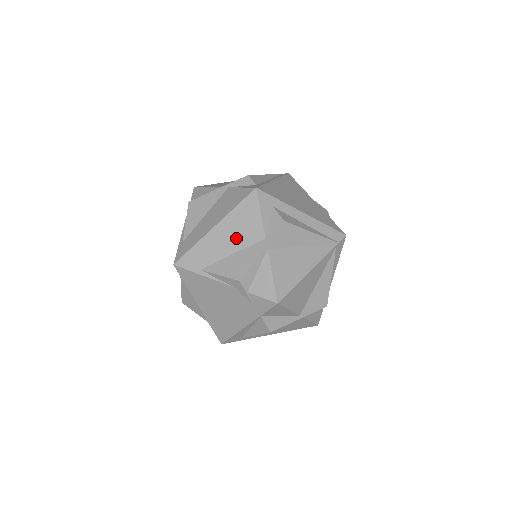
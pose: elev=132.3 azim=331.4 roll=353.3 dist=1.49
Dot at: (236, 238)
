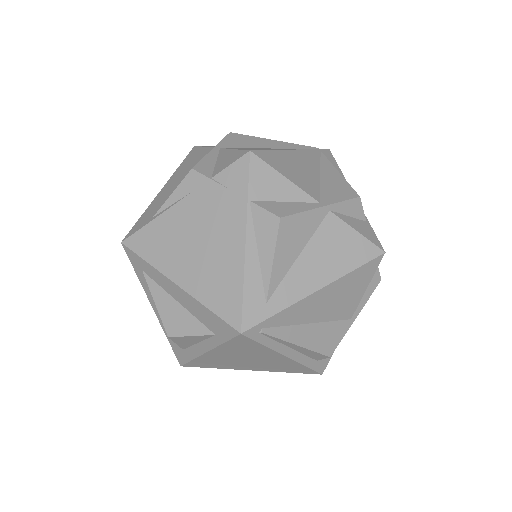
Dot at: (185, 173)
